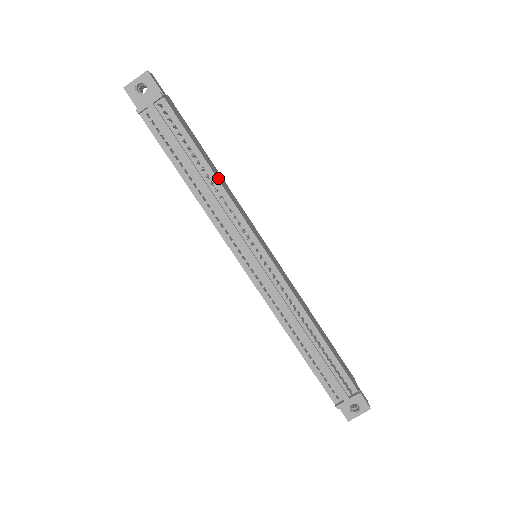
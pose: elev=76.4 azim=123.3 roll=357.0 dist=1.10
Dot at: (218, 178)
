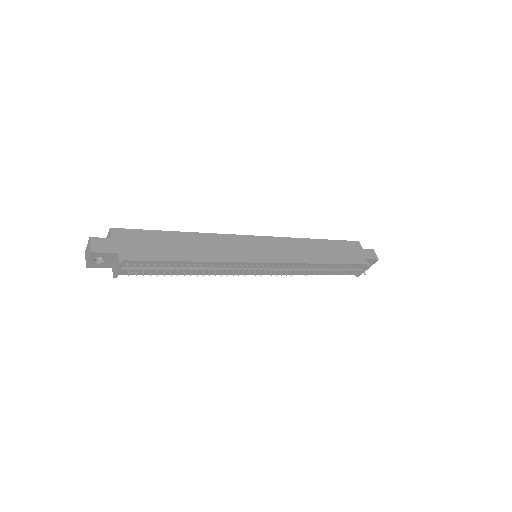
Dot at: (200, 258)
